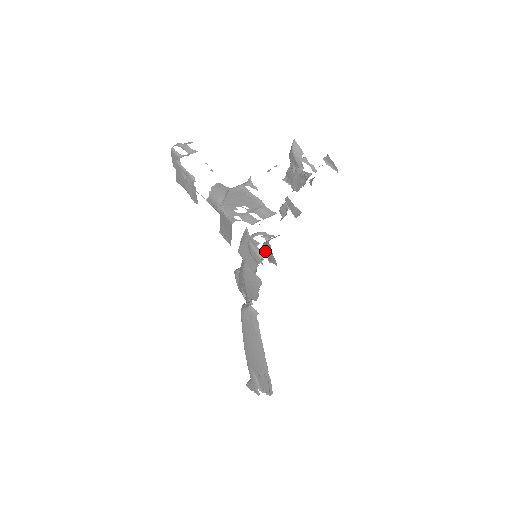
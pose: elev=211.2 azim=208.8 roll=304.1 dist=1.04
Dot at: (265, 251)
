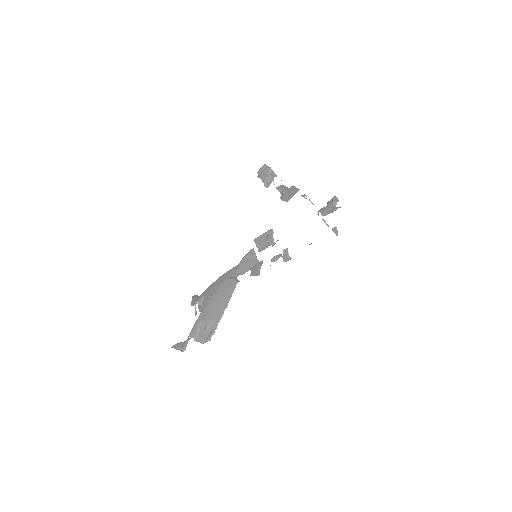
Dot at: (252, 268)
